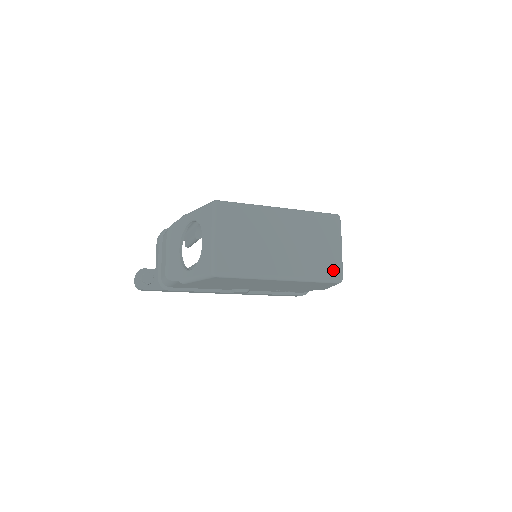
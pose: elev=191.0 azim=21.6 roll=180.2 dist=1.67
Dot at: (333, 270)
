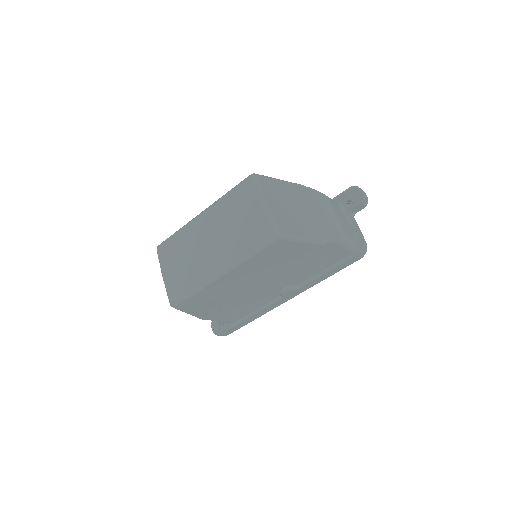
Dot at: (262, 232)
